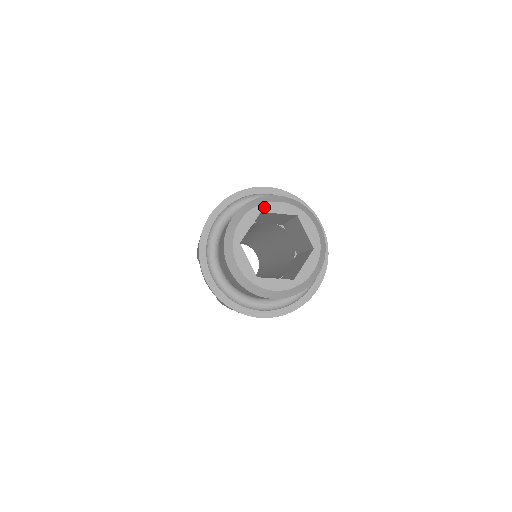
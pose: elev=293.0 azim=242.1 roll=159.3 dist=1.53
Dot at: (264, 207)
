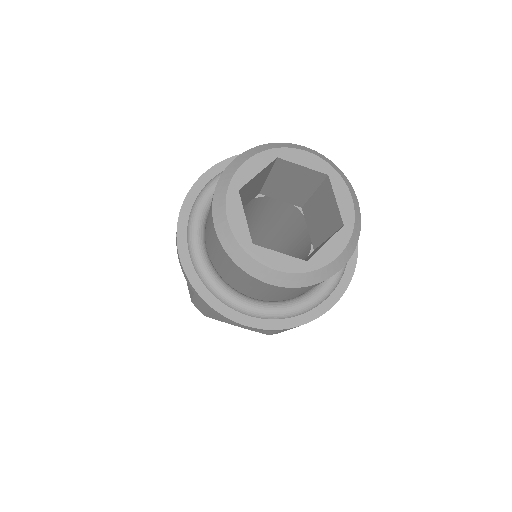
Dot at: (283, 152)
